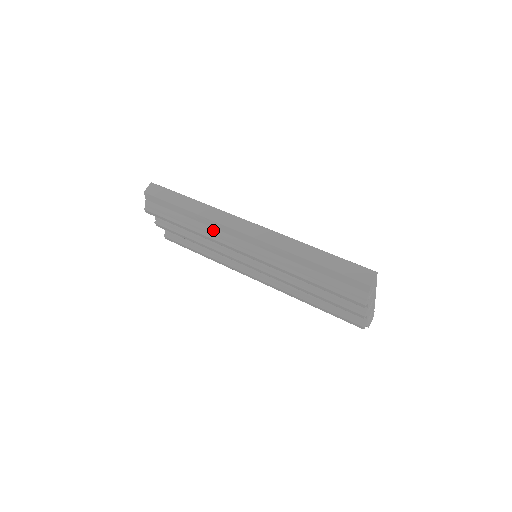
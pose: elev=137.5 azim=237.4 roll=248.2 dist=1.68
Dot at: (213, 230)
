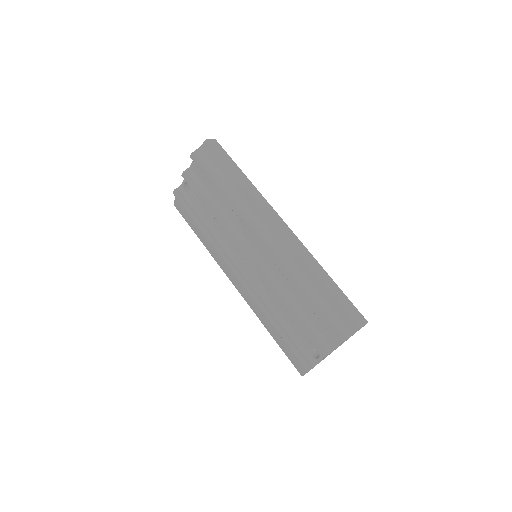
Dot at: (248, 208)
